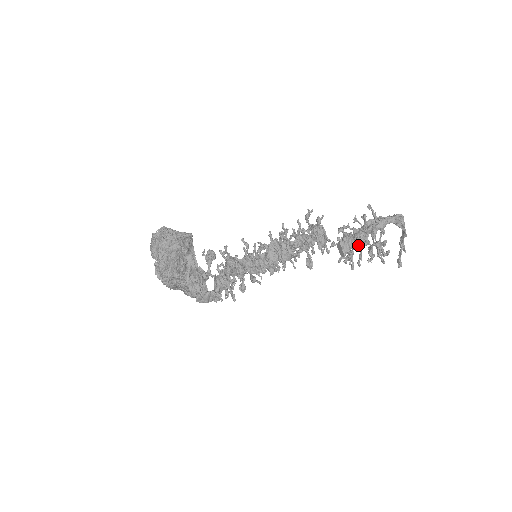
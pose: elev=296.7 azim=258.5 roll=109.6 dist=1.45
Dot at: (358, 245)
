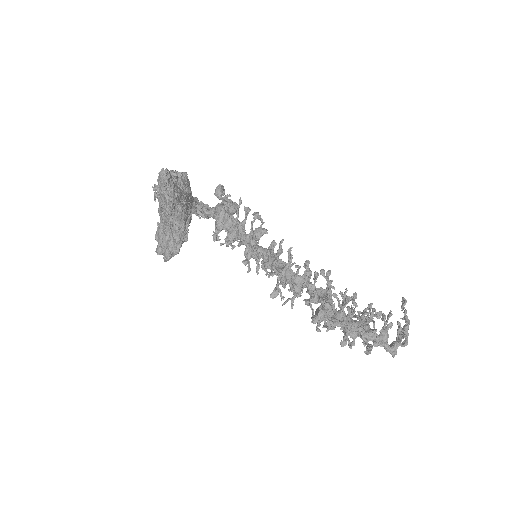
Dot at: occluded
